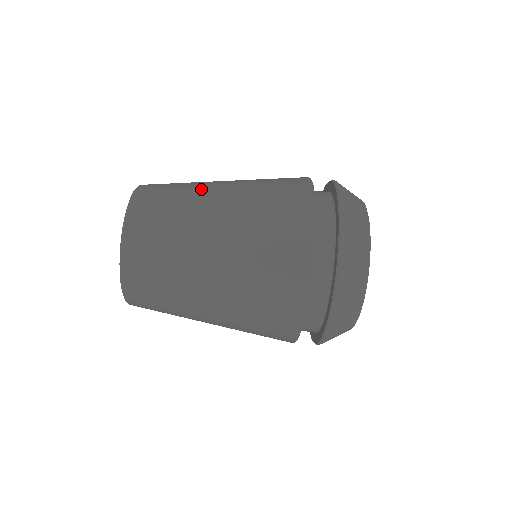
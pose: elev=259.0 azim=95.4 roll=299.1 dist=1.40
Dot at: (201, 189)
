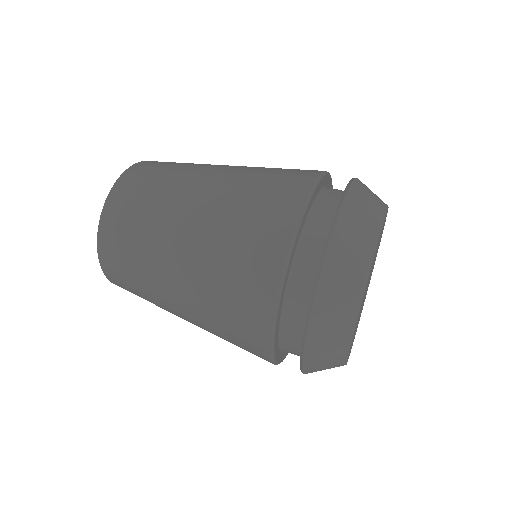
Dot at: occluded
